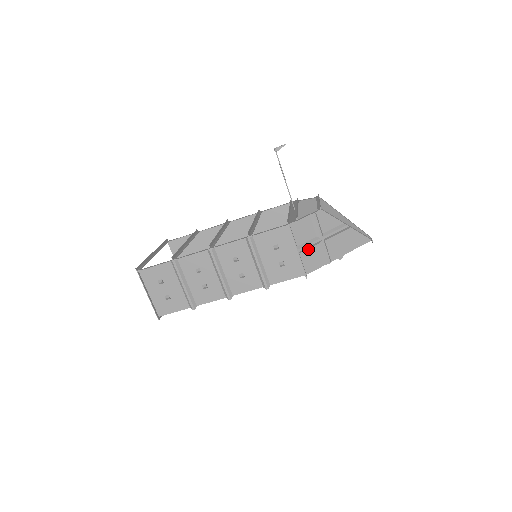
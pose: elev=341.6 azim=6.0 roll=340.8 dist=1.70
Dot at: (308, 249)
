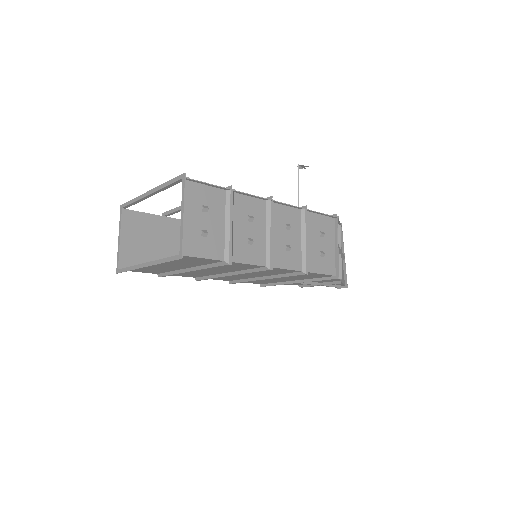
Dot at: occluded
